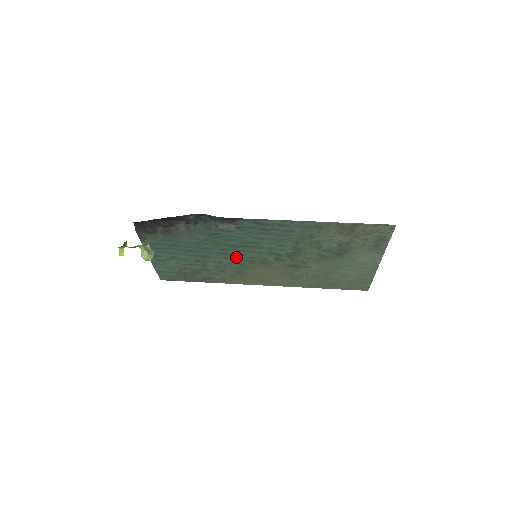
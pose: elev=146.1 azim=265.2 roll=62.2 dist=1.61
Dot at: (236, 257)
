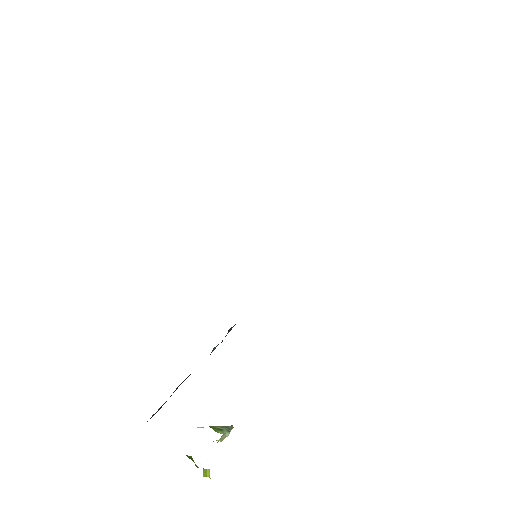
Dot at: occluded
